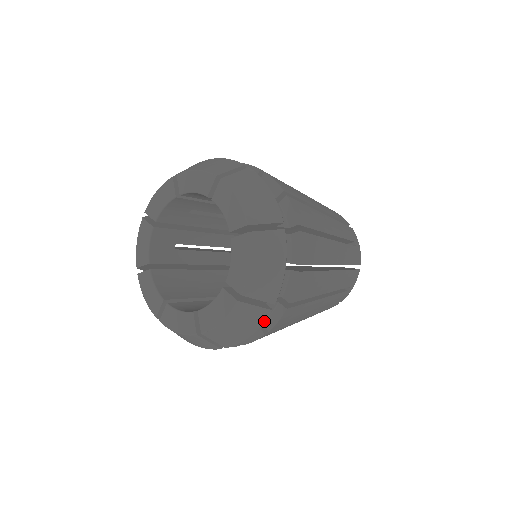
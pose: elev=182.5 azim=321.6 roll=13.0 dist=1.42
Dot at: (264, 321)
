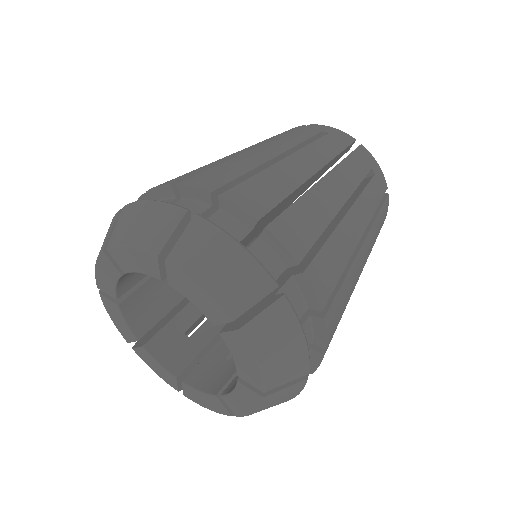
Dot at: (303, 387)
